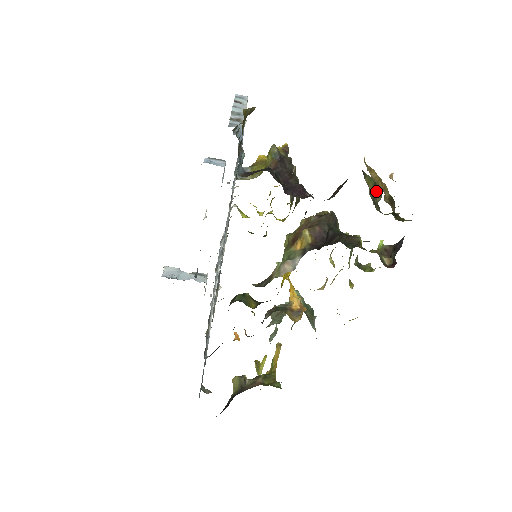
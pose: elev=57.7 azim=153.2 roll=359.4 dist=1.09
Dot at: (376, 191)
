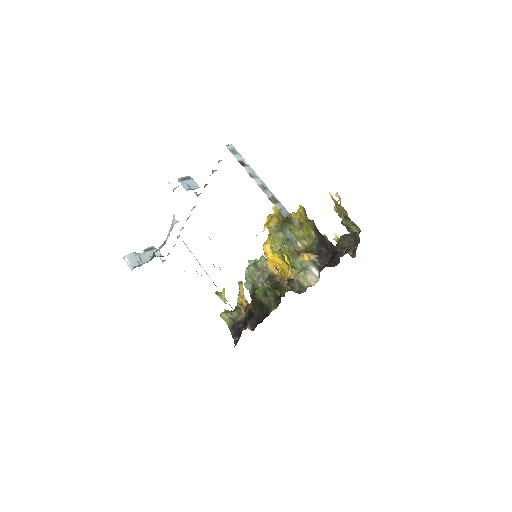
Dot at: (353, 226)
